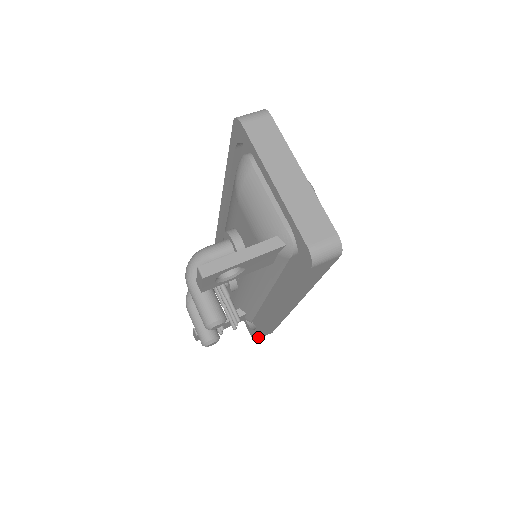
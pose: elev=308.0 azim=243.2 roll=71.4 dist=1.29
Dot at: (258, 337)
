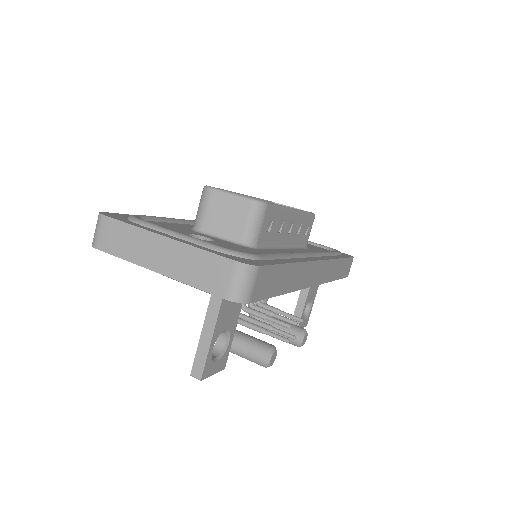
Dot at: (344, 276)
